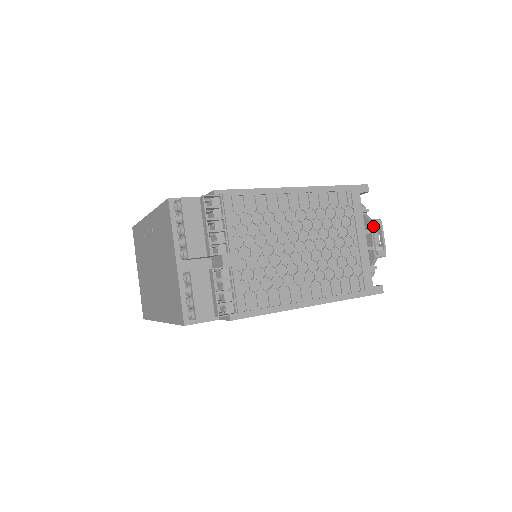
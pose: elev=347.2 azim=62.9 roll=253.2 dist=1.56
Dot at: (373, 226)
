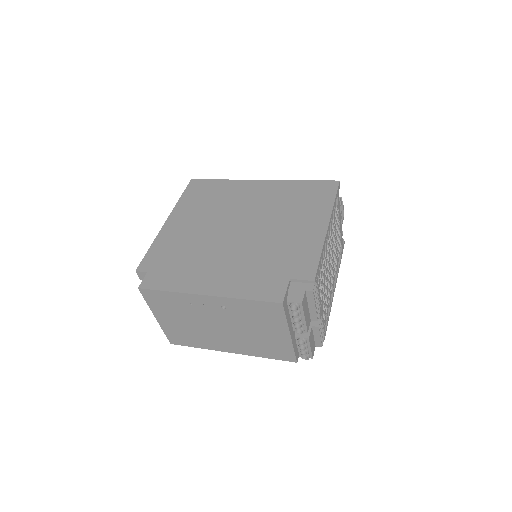
Dot at: occluded
